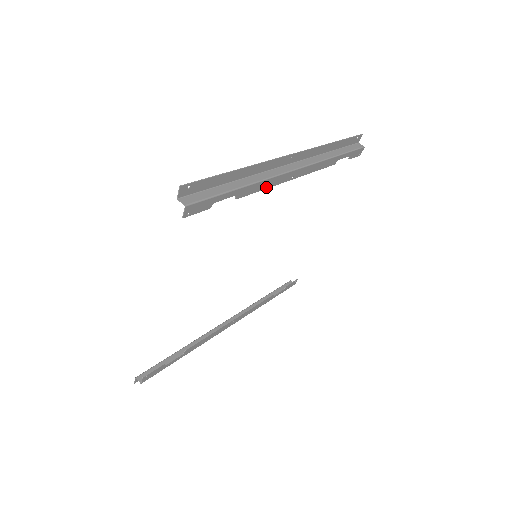
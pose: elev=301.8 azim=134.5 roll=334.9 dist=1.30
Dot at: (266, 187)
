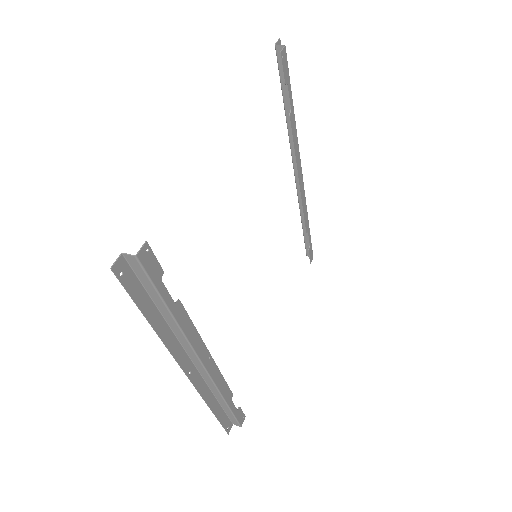
Dot at: (295, 150)
